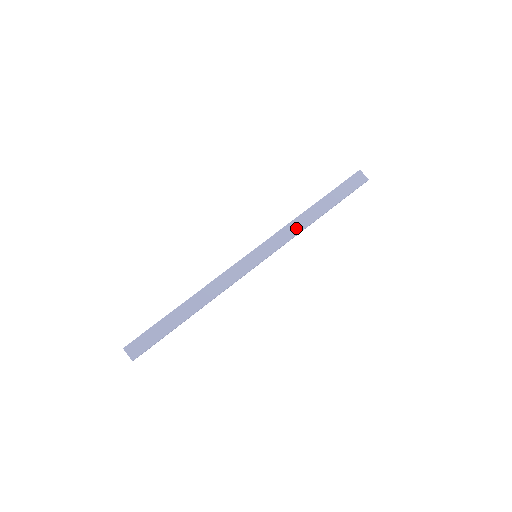
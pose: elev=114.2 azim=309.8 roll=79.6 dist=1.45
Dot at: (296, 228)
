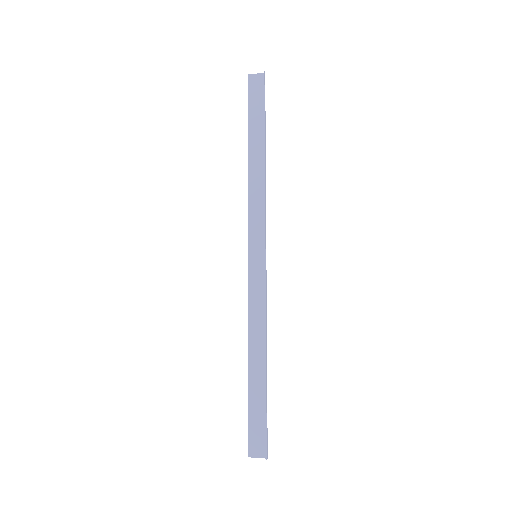
Dot at: (258, 192)
